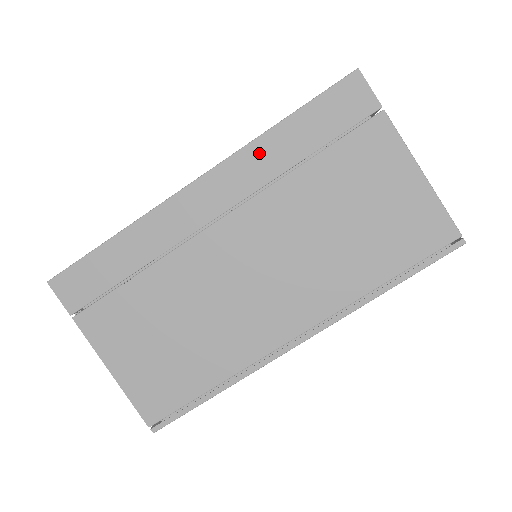
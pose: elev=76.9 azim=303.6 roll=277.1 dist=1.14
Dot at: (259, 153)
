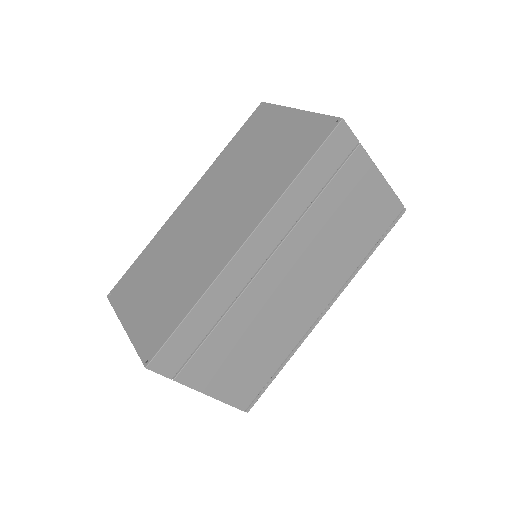
Dot at: (287, 204)
